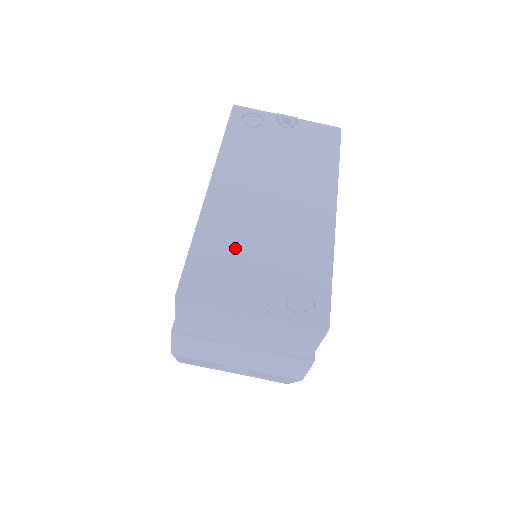
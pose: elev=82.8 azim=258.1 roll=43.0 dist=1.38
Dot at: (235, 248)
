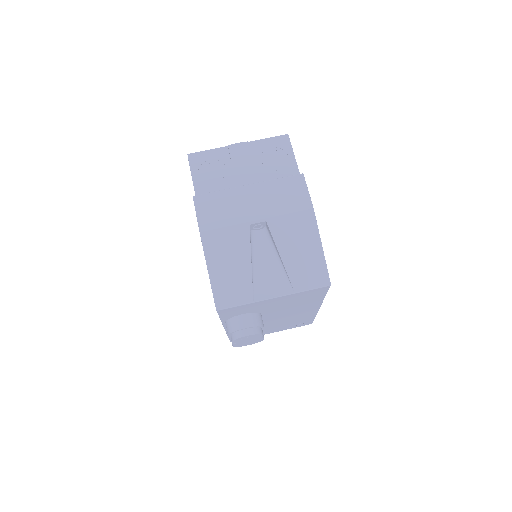
Dot at: occluded
